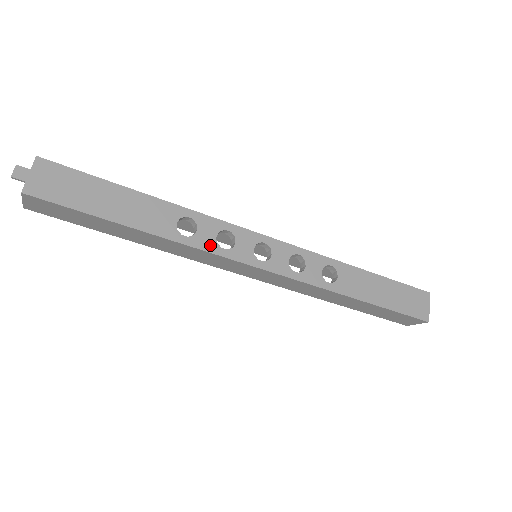
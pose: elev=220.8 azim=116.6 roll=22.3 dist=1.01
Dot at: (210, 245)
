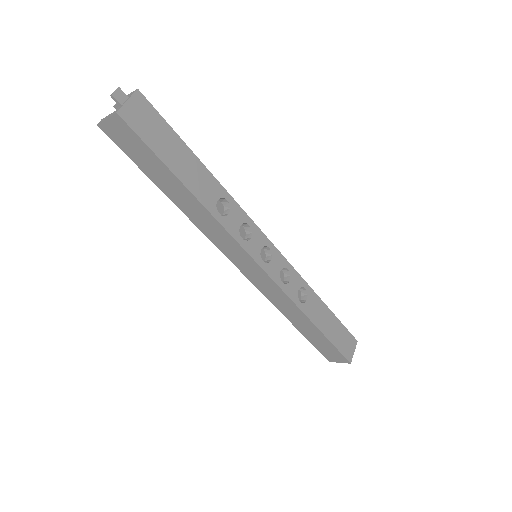
Dot at: (234, 230)
